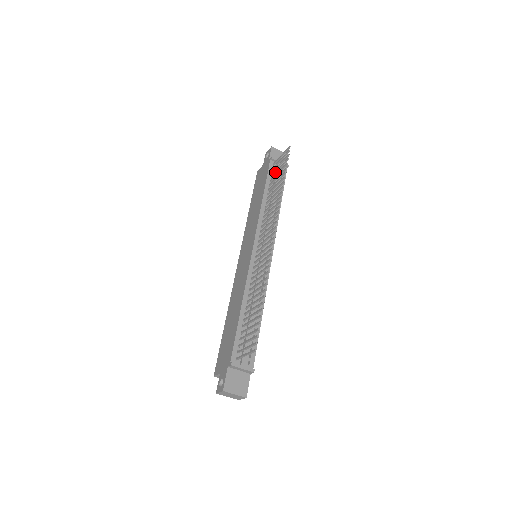
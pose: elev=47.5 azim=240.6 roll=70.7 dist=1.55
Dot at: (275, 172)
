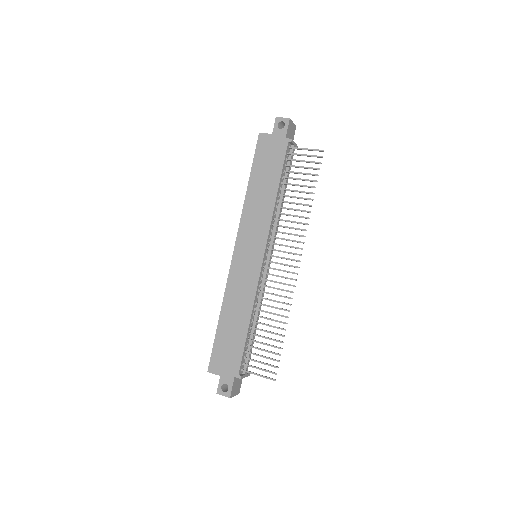
Dot at: occluded
